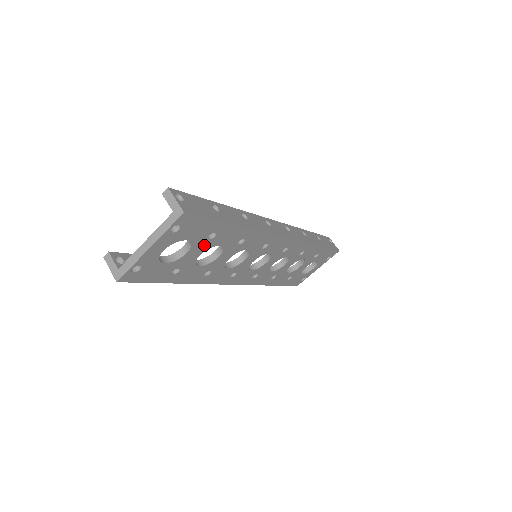
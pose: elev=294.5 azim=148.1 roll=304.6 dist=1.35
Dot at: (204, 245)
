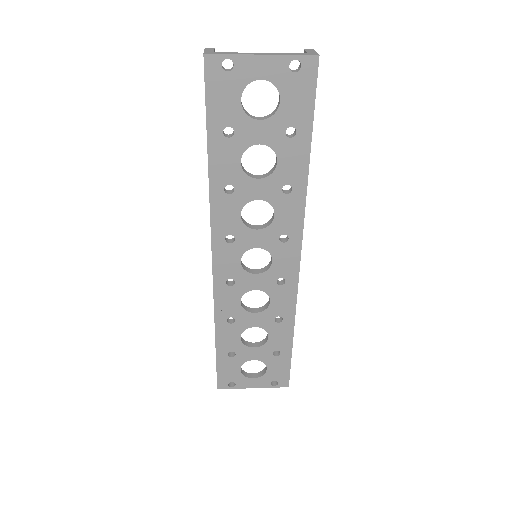
Dot at: (275, 135)
